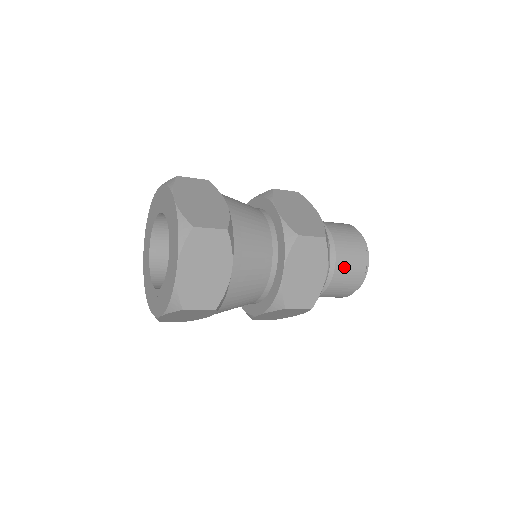
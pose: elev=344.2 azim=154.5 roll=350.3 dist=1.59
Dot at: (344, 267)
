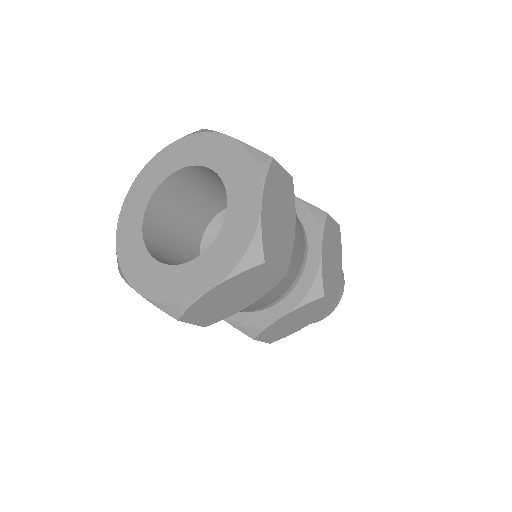
Dot at: occluded
